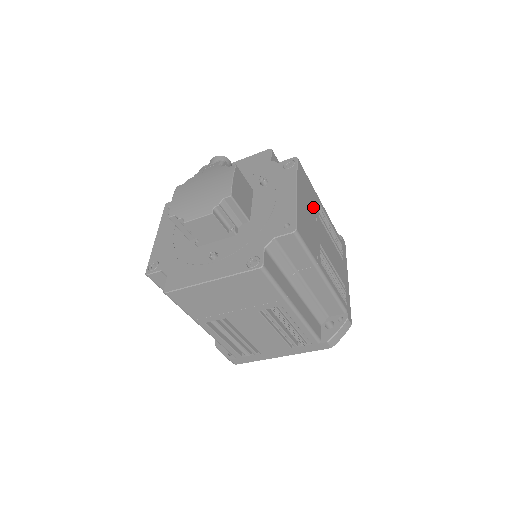
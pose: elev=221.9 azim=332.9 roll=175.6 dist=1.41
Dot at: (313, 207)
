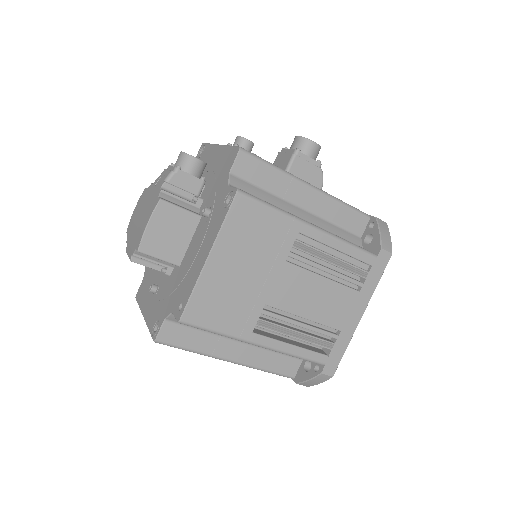
Dot at: (267, 254)
